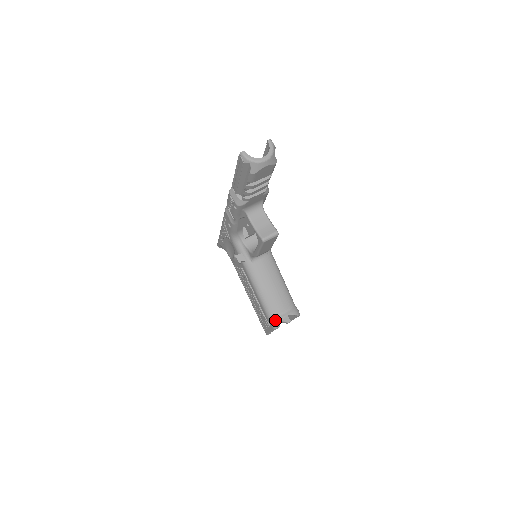
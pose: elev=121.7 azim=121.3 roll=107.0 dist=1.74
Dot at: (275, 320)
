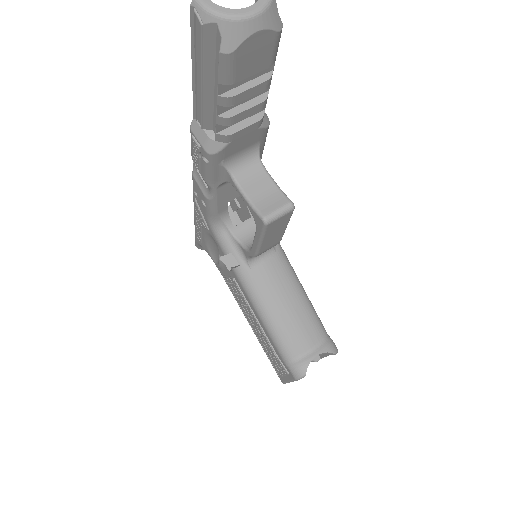
Dot at: (296, 364)
